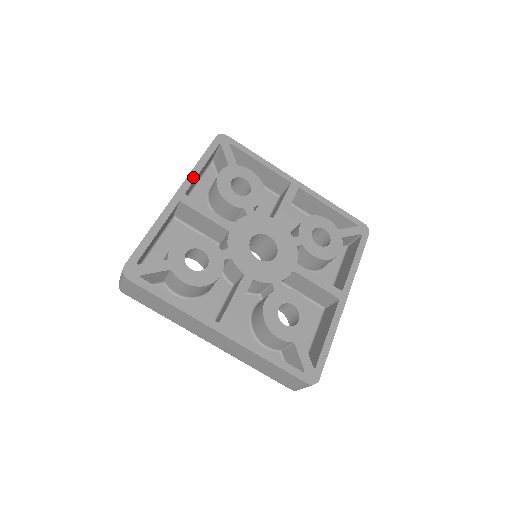
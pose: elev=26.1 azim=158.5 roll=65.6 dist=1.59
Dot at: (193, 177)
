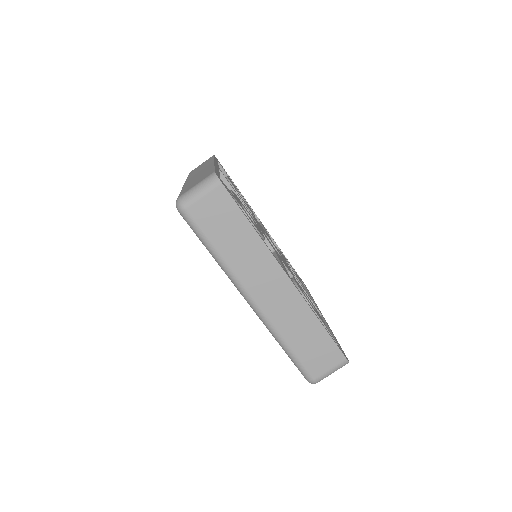
Dot at: (275, 242)
